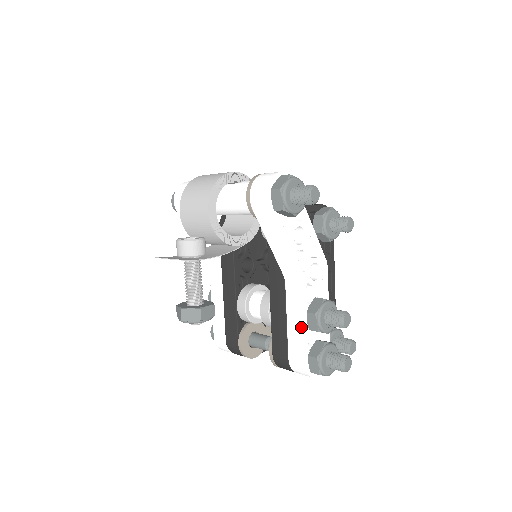
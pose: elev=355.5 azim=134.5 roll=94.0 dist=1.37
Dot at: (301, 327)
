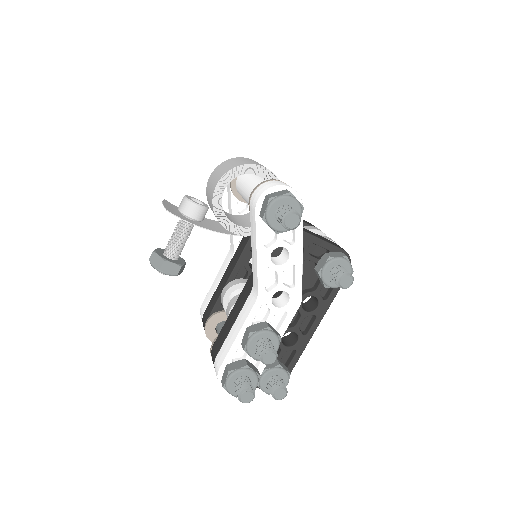
Dot at: (235, 336)
